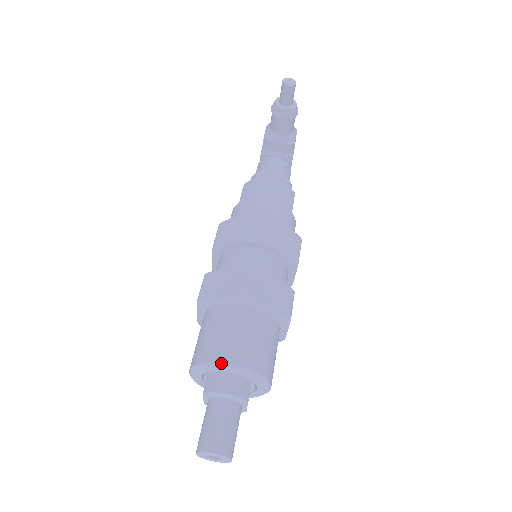
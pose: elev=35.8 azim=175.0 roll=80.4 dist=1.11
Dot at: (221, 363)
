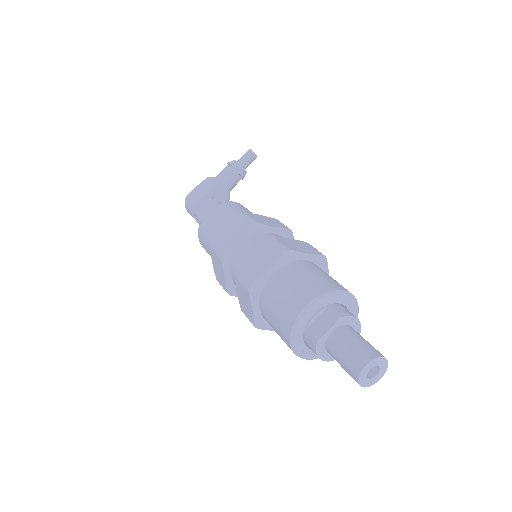
Dot at: occluded
